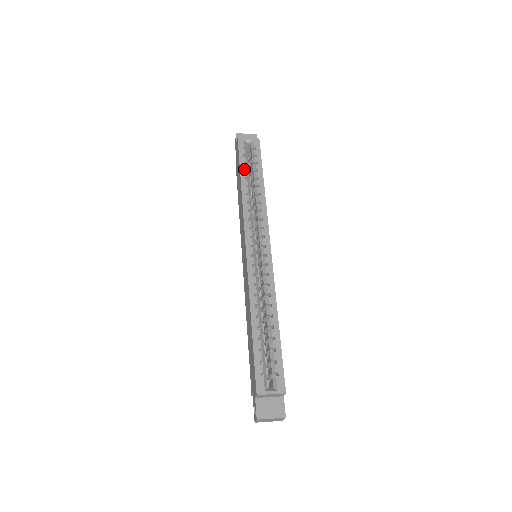
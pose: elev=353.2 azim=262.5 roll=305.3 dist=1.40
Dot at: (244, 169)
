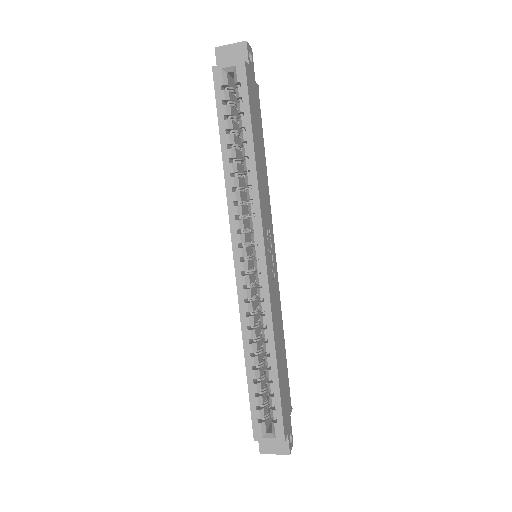
Dot at: (225, 129)
